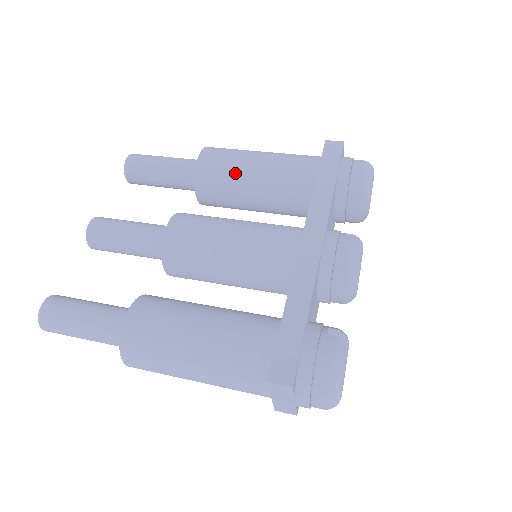
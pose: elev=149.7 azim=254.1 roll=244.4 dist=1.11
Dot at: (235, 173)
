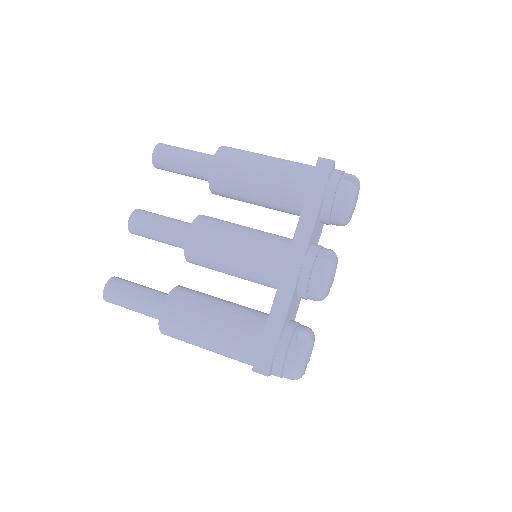
Dot at: (241, 183)
